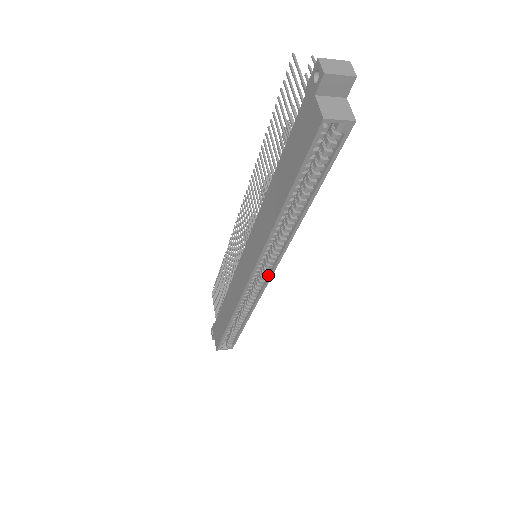
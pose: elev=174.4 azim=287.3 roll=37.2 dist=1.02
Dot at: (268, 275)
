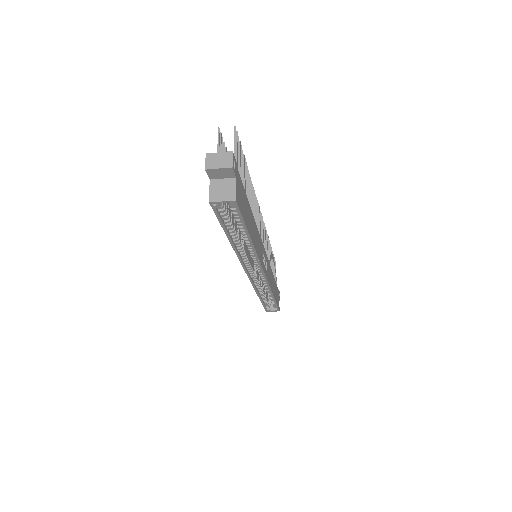
Dot at: (262, 273)
